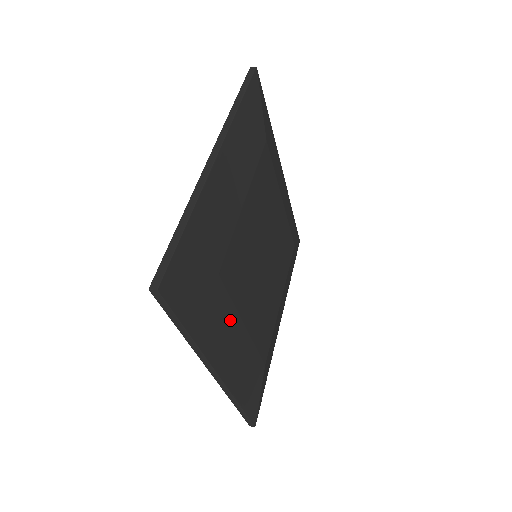
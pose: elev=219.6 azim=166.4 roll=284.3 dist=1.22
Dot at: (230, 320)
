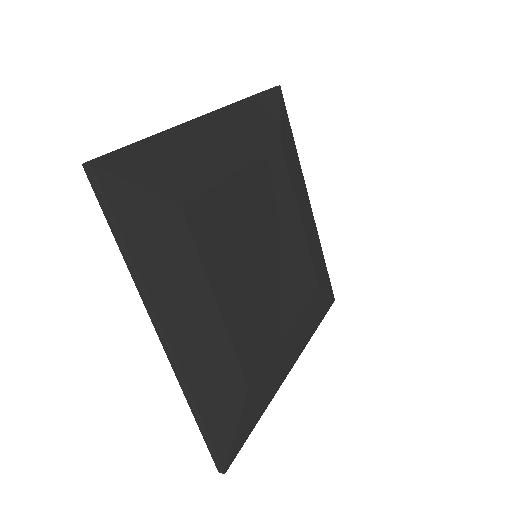
Dot at: (193, 278)
